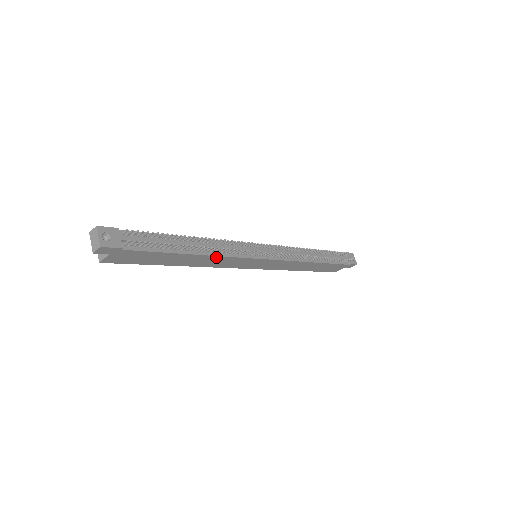
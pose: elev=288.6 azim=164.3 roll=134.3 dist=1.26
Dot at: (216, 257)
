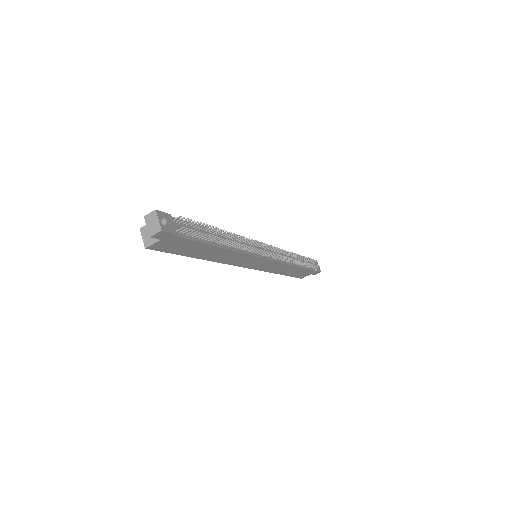
Dot at: (235, 253)
